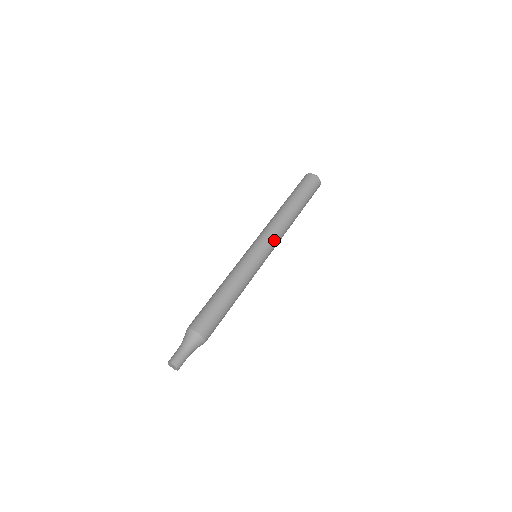
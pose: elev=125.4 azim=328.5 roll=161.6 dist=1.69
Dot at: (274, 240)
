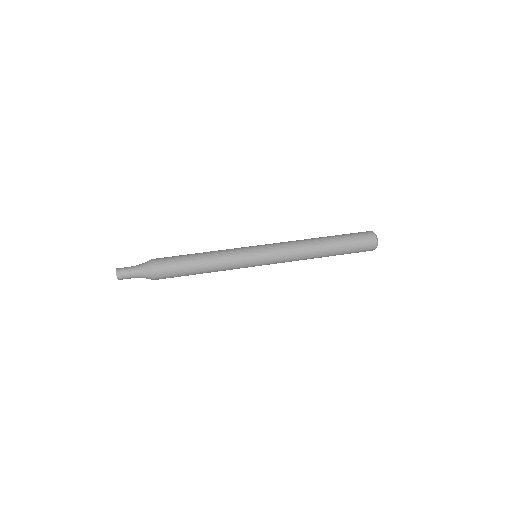
Dot at: (280, 253)
